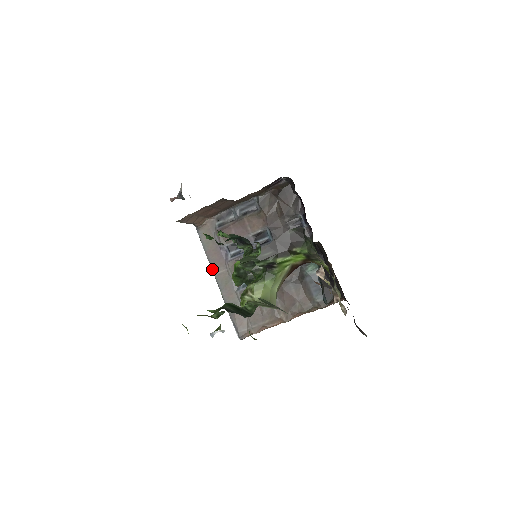
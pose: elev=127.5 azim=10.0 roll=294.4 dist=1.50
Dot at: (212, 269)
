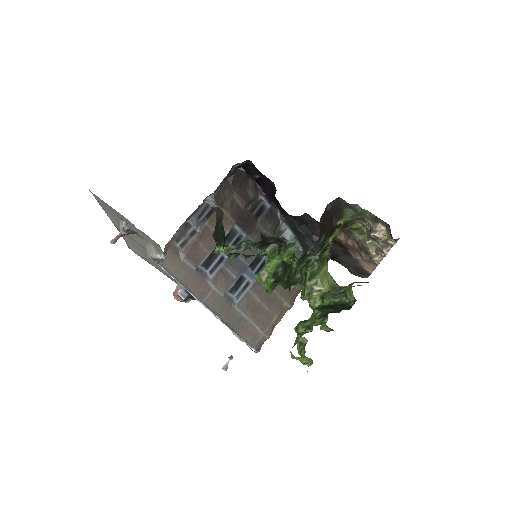
Dot at: (197, 298)
